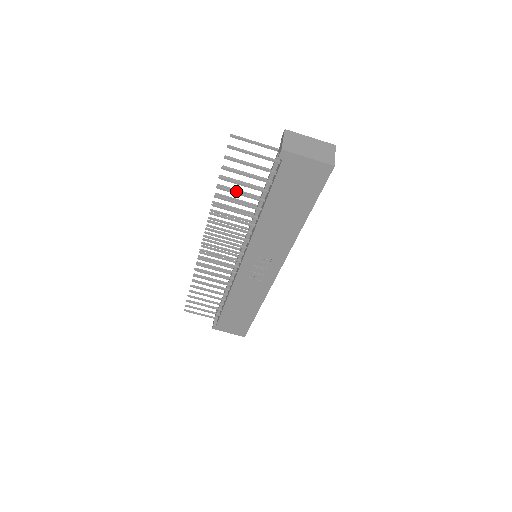
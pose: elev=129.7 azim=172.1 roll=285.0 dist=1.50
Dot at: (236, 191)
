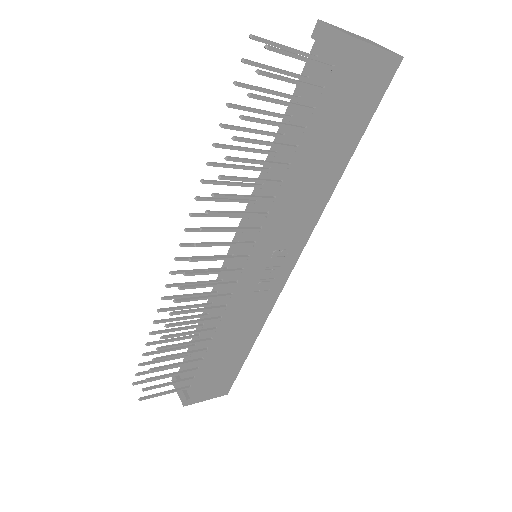
Dot at: (259, 140)
